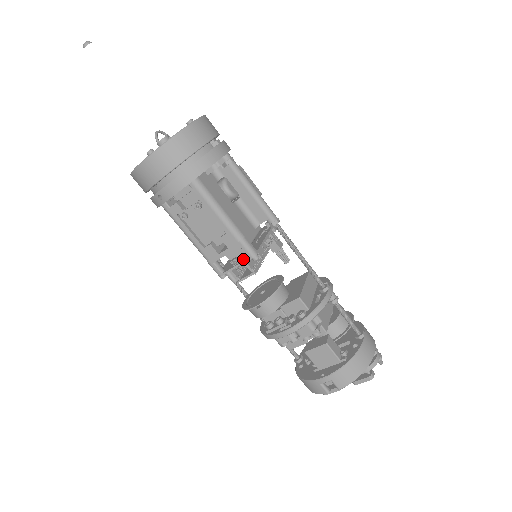
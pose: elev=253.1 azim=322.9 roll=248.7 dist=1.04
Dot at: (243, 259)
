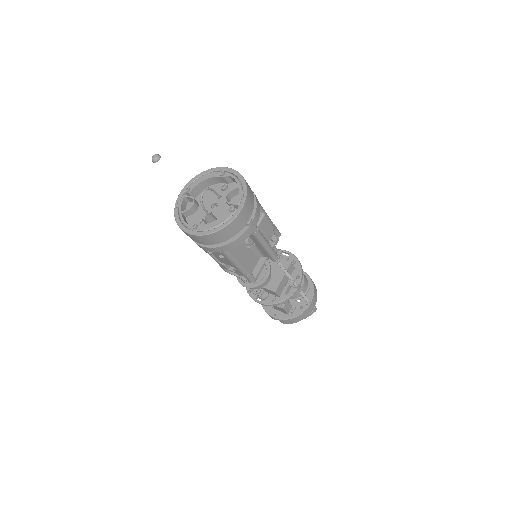
Dot at: occluded
